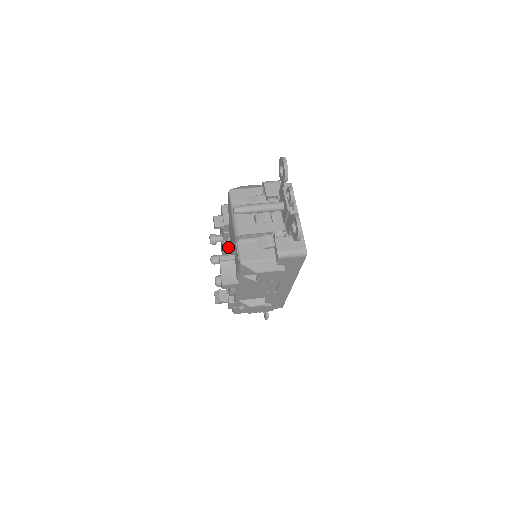
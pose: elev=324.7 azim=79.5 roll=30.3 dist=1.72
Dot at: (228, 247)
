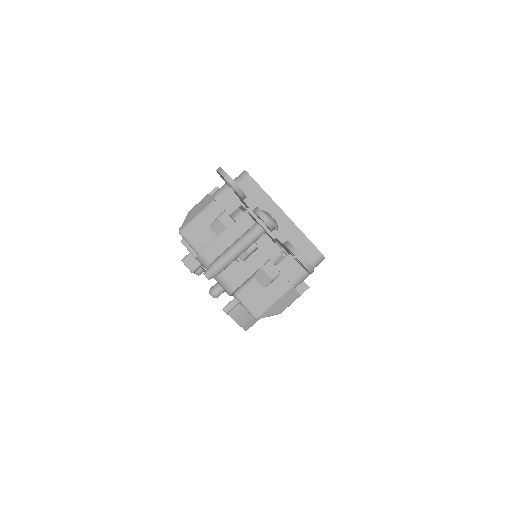
Dot at: occluded
